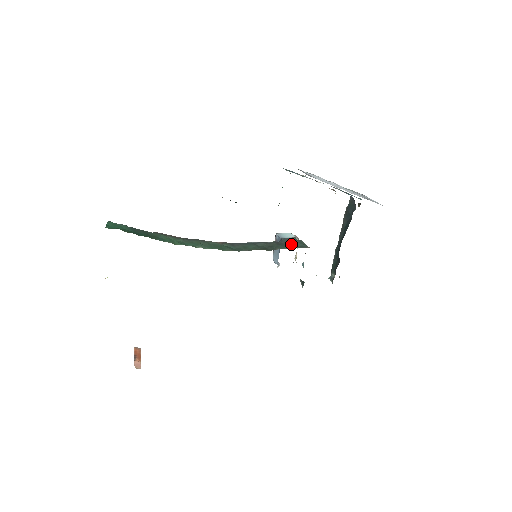
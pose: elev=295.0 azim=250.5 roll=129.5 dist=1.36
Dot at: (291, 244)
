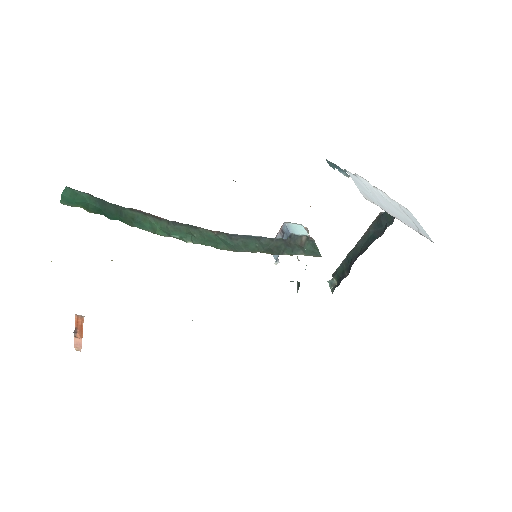
Dot at: (302, 247)
